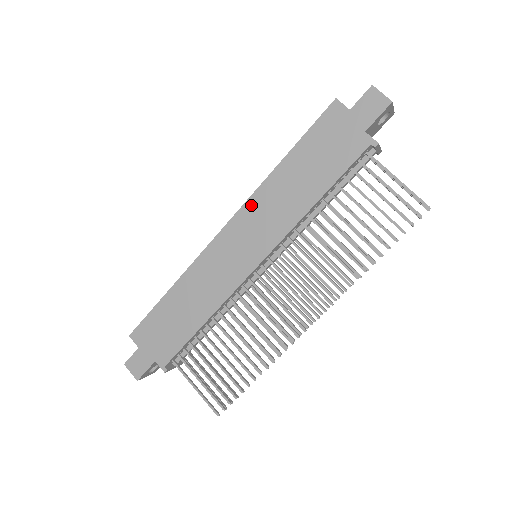
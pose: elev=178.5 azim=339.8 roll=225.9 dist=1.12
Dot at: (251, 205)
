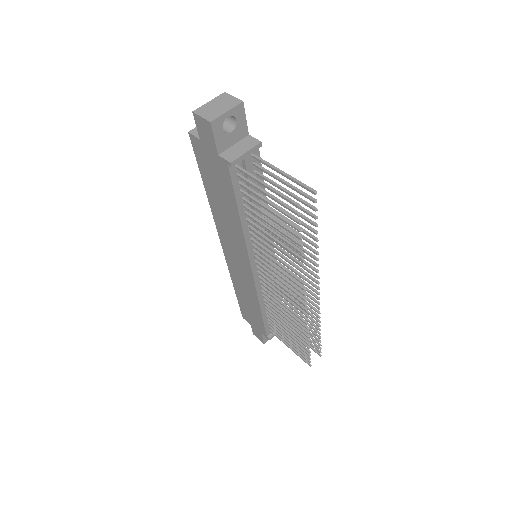
Dot at: (219, 229)
